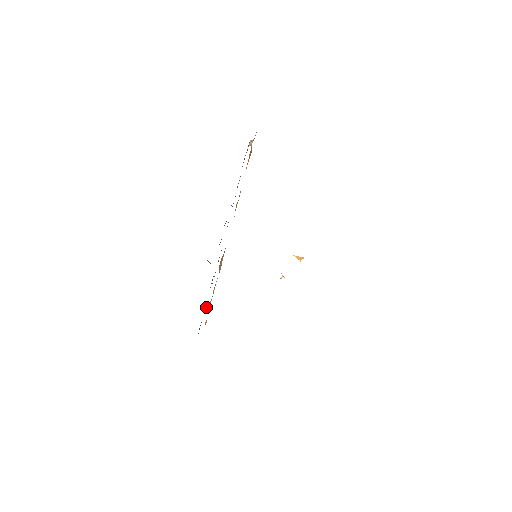
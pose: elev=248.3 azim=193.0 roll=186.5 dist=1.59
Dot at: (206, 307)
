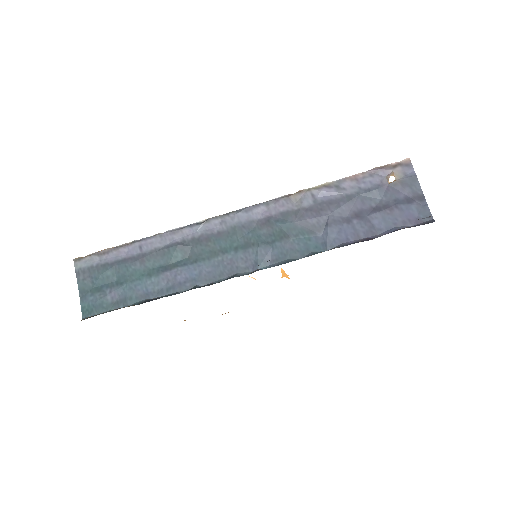
Dot at: (126, 250)
